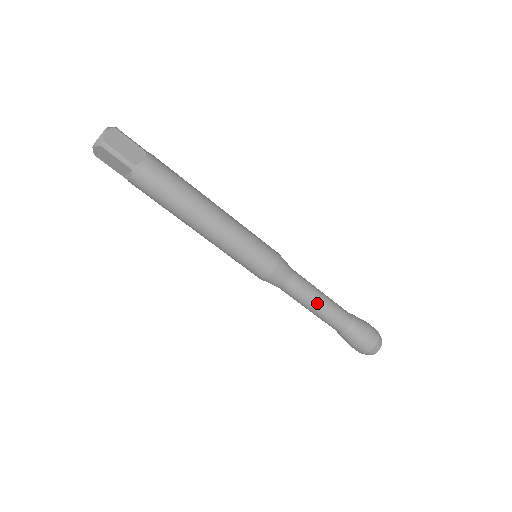
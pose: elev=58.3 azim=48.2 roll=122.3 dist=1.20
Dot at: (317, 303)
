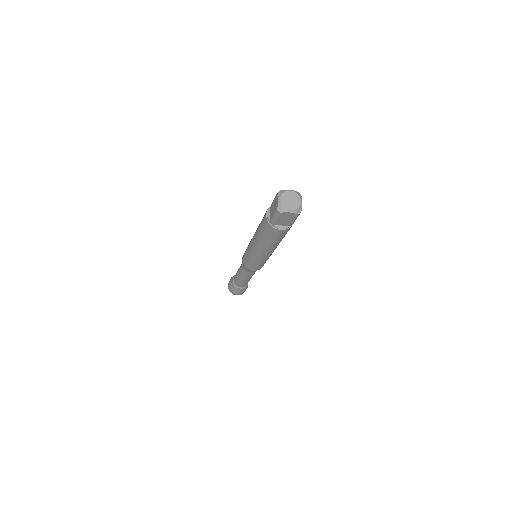
Dot at: occluded
